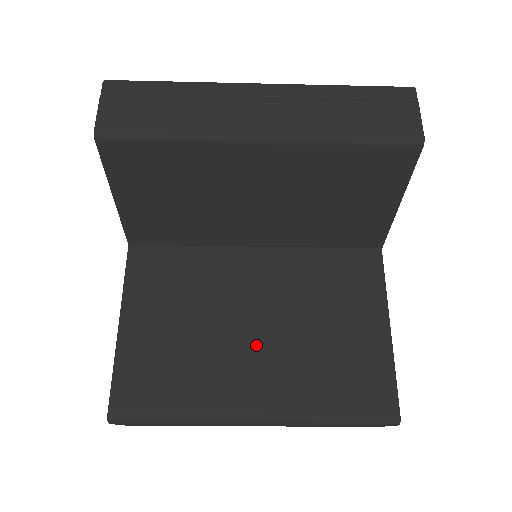
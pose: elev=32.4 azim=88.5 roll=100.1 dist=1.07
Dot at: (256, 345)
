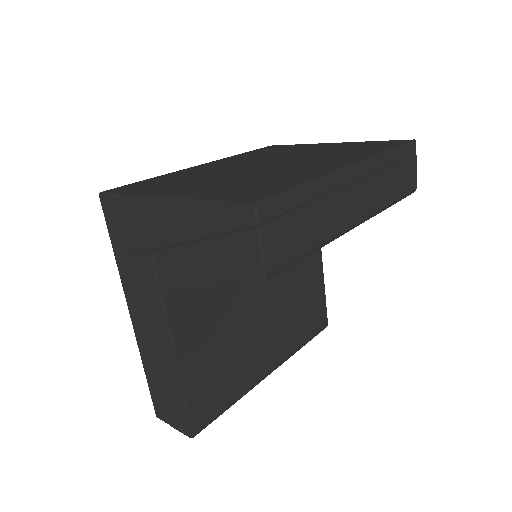
Dot at: (266, 326)
